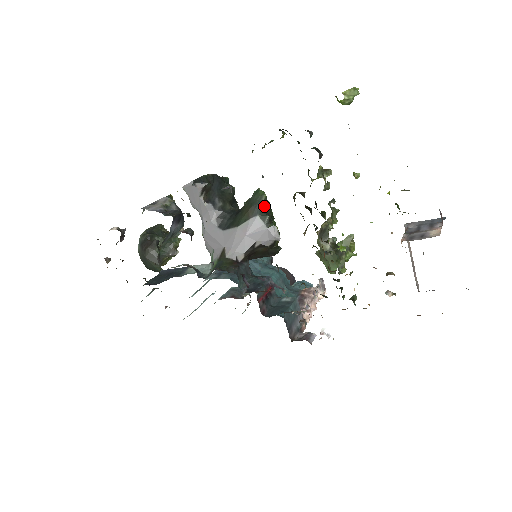
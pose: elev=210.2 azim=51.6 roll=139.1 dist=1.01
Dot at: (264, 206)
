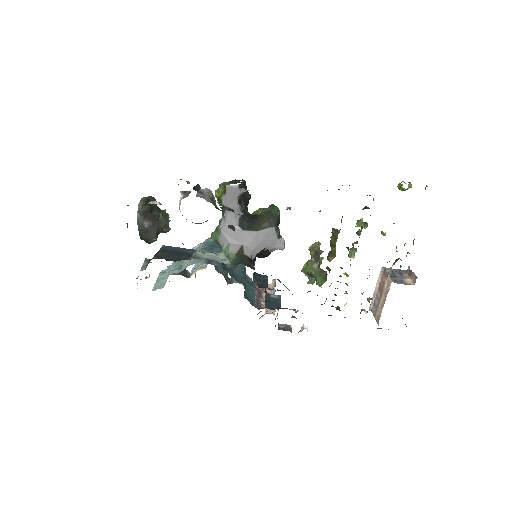
Dot at: (278, 220)
